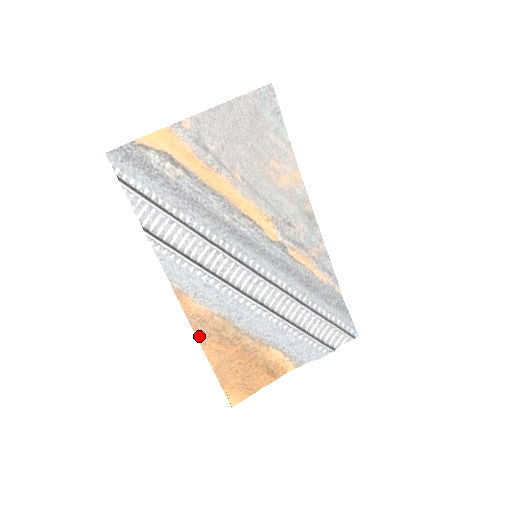
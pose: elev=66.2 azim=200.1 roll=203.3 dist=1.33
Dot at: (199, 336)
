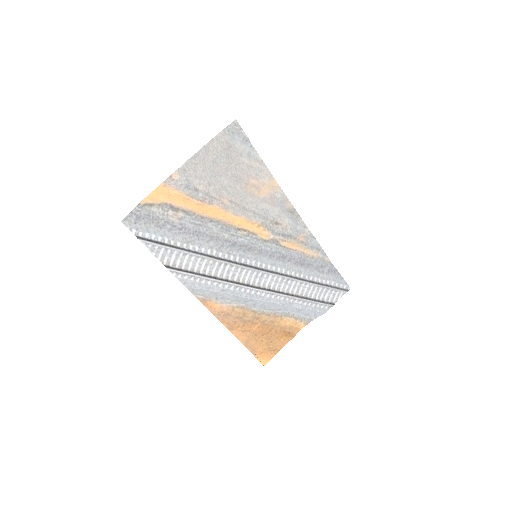
Dot at: (227, 326)
